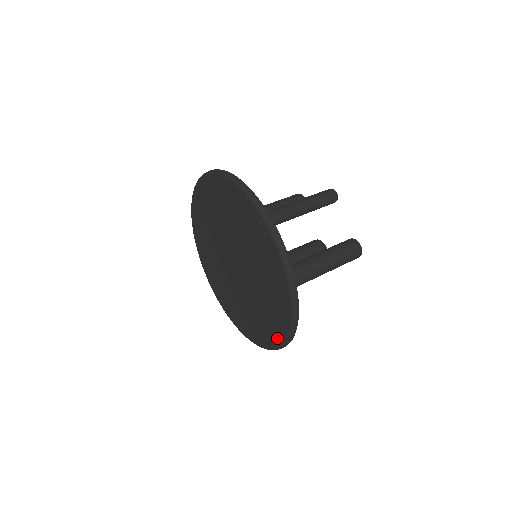
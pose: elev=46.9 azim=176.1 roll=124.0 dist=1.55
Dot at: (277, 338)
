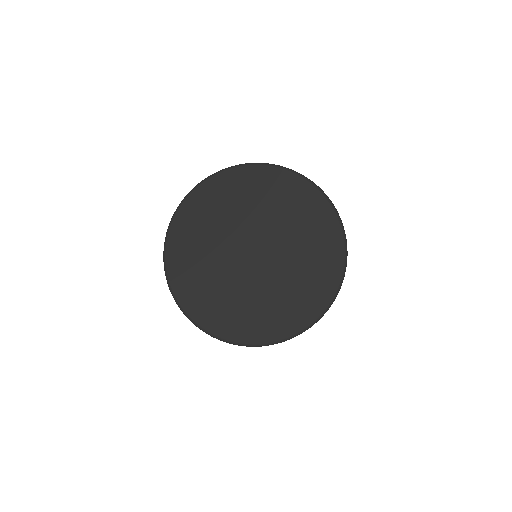
Dot at: (335, 270)
